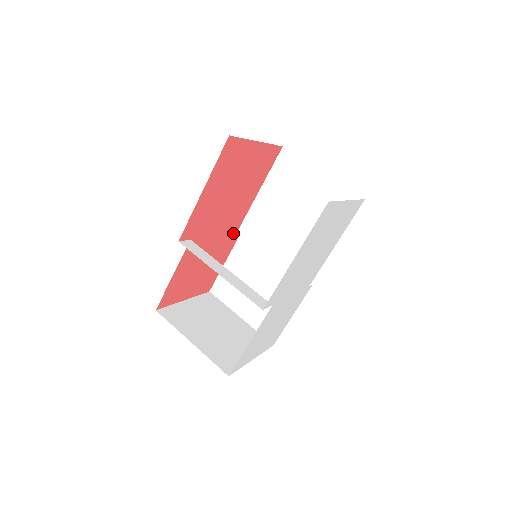
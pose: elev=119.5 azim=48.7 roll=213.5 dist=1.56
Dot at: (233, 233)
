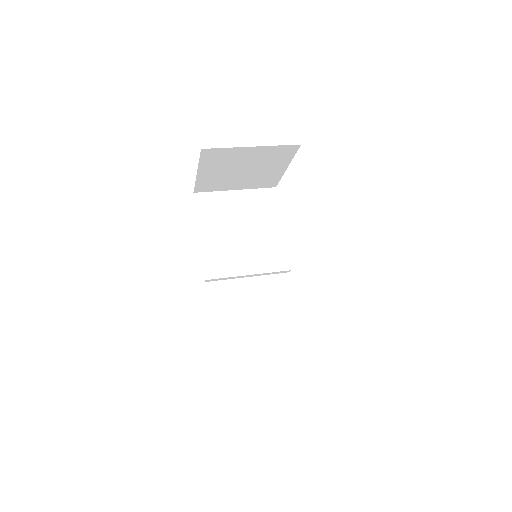
Dot at: occluded
